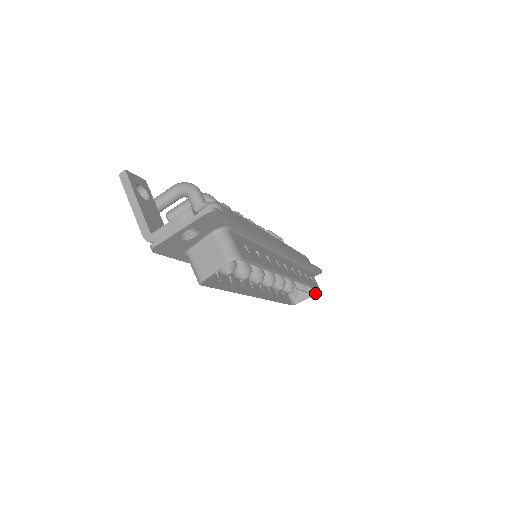
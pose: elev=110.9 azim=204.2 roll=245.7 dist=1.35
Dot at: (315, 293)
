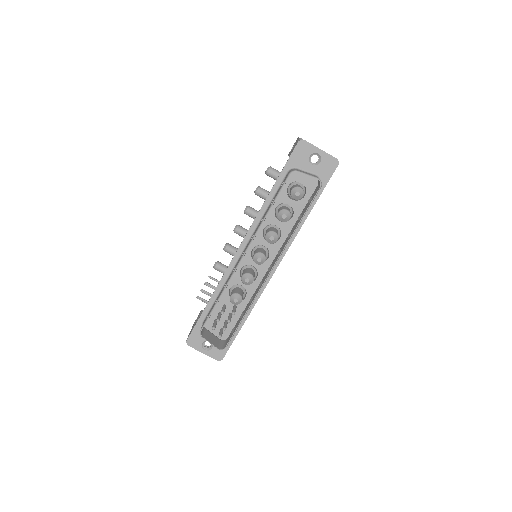
Dot at: (218, 348)
